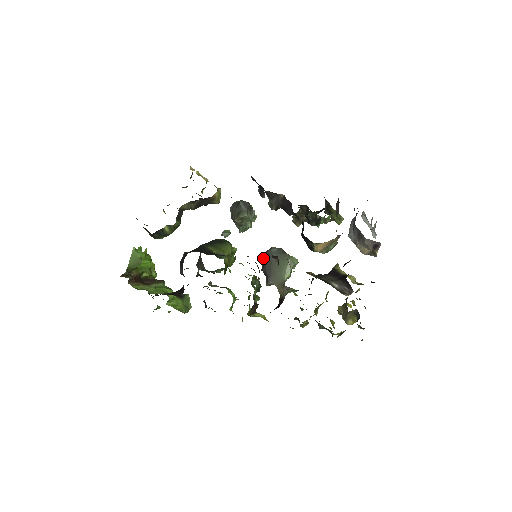
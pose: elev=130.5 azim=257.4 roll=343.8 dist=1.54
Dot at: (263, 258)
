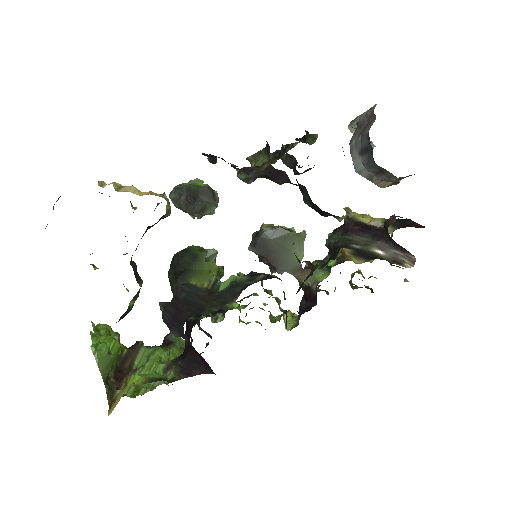
Dot at: (257, 247)
